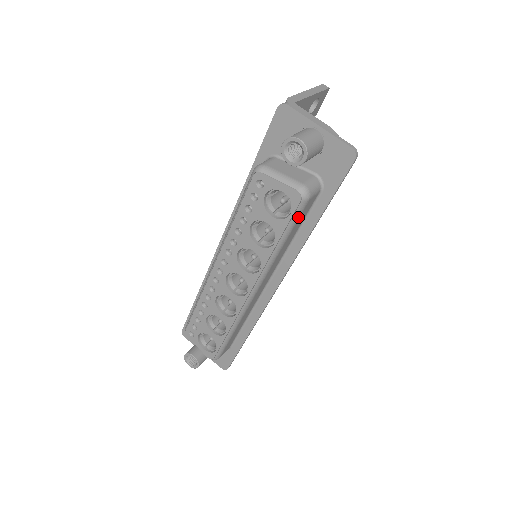
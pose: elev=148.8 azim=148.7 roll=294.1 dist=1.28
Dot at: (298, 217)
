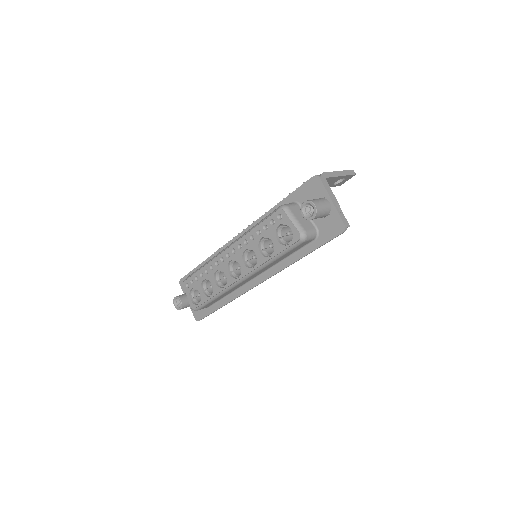
Dot at: (293, 248)
